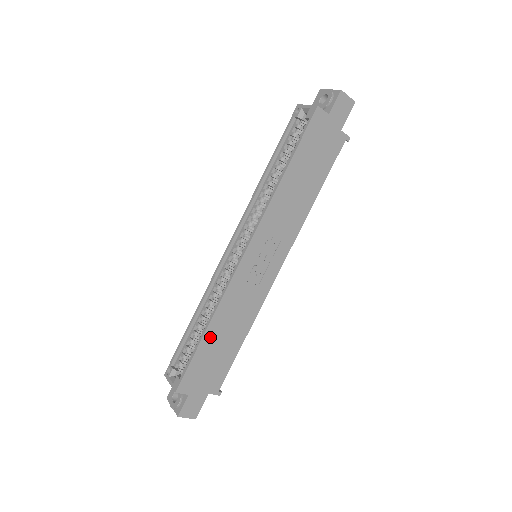
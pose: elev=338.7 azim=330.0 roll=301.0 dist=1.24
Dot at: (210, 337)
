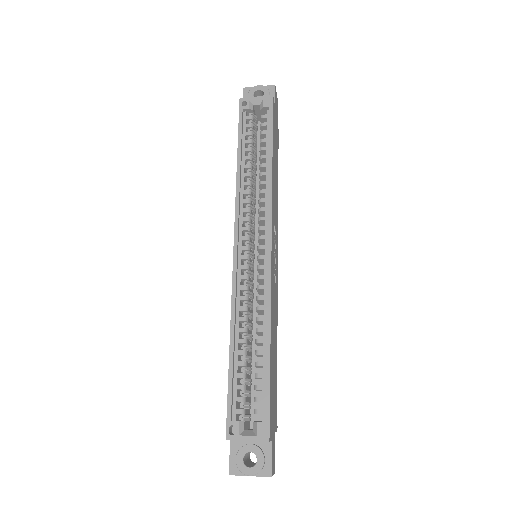
Dot at: (271, 354)
